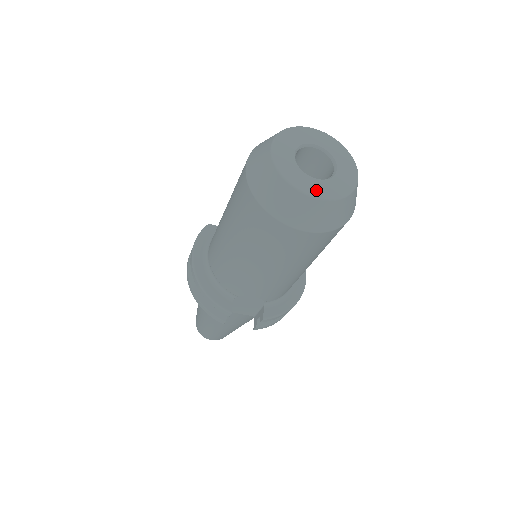
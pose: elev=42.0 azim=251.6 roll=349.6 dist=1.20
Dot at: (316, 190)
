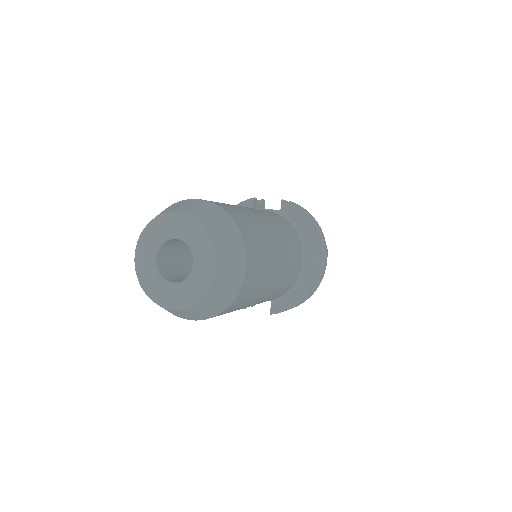
Dot at: (169, 299)
